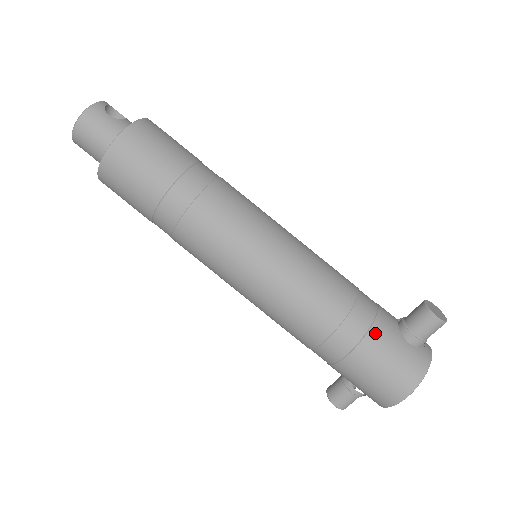
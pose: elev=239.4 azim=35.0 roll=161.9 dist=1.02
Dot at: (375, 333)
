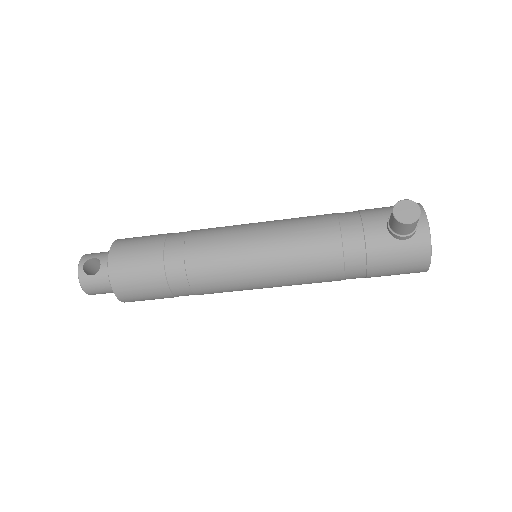
Dot at: (373, 257)
